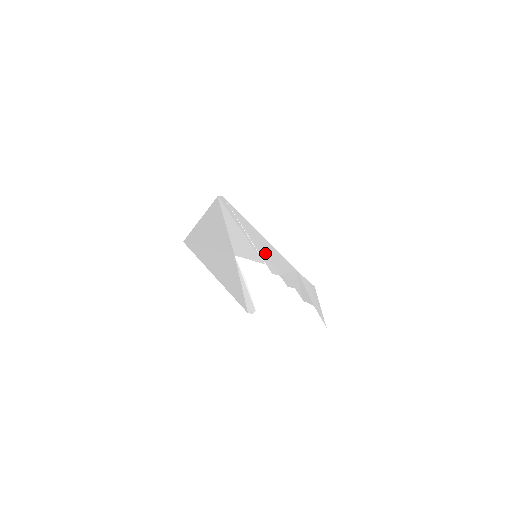
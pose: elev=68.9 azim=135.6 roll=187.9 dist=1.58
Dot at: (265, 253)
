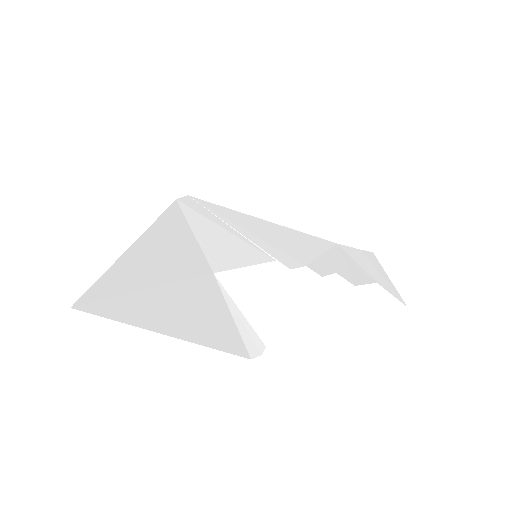
Dot at: (274, 244)
